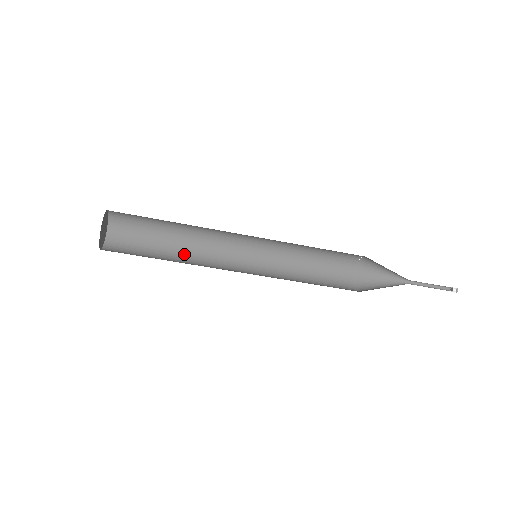
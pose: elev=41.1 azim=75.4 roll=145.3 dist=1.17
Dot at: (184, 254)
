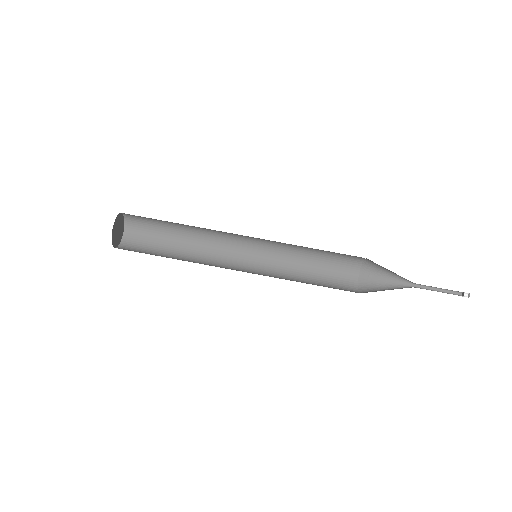
Dot at: (188, 260)
